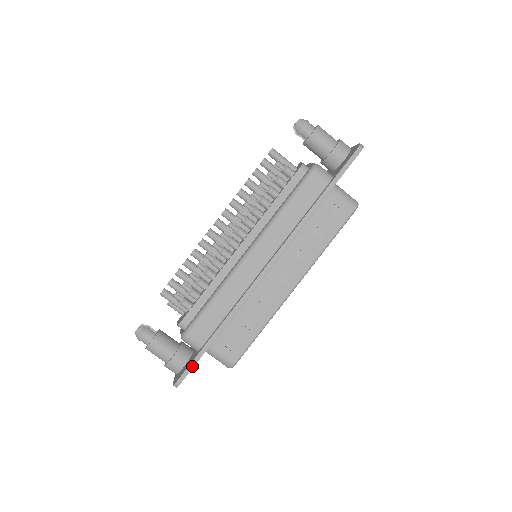
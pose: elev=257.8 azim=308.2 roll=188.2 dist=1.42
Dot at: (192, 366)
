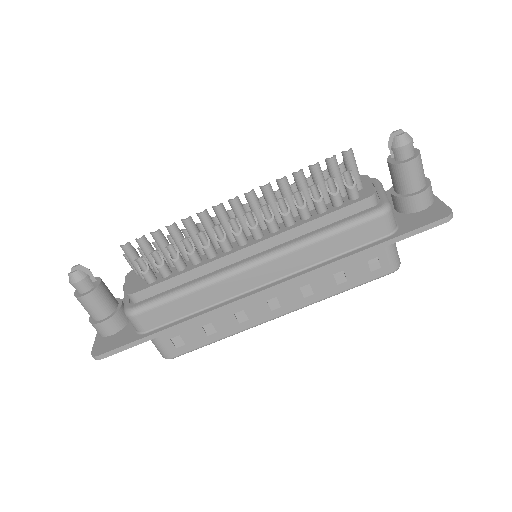
Dot at: (123, 349)
